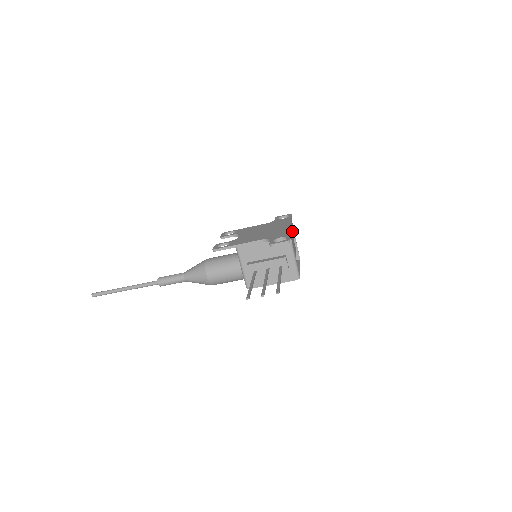
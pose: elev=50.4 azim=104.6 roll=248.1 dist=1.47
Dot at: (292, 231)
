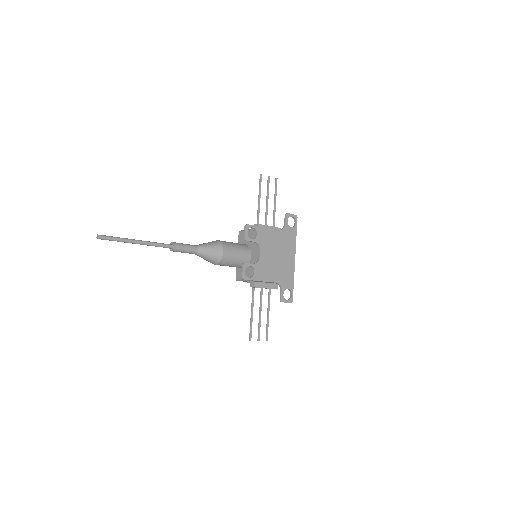
Dot at: occluded
